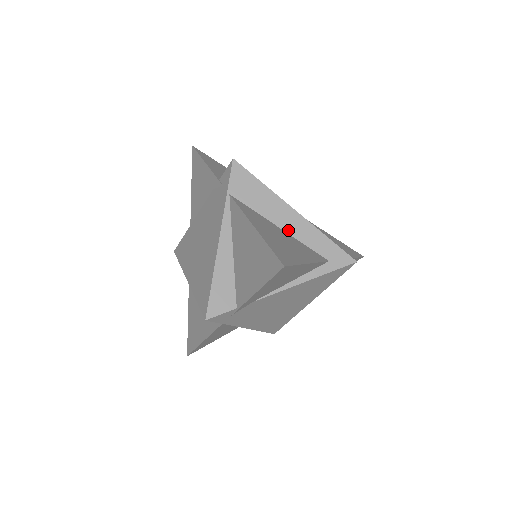
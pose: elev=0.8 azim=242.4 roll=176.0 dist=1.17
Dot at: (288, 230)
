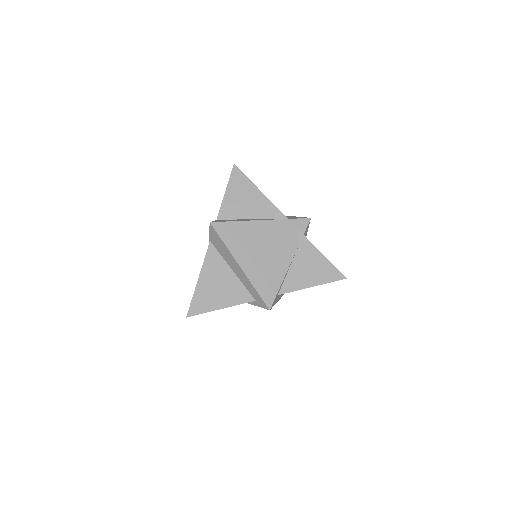
Dot at: (236, 274)
